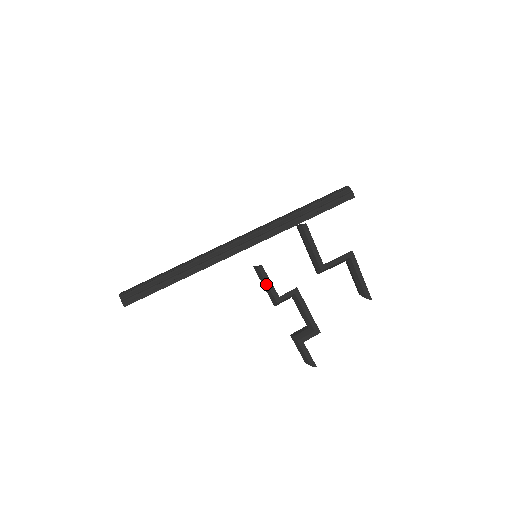
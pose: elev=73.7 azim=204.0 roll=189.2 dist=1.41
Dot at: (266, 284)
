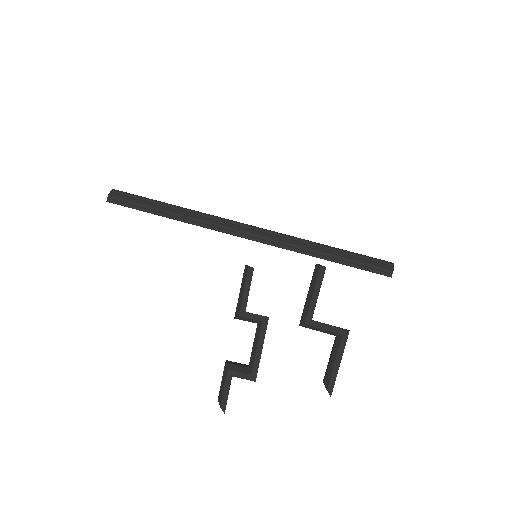
Dot at: (243, 289)
